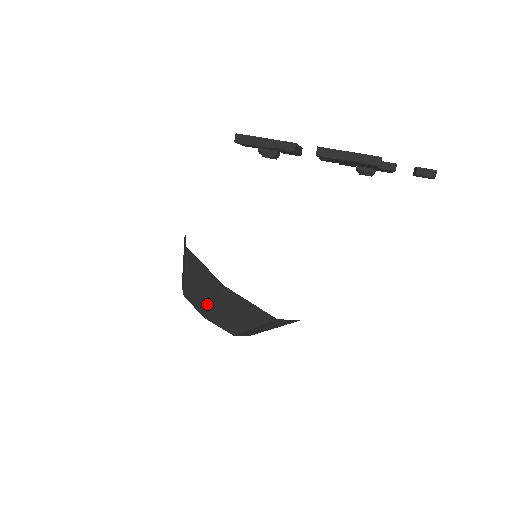
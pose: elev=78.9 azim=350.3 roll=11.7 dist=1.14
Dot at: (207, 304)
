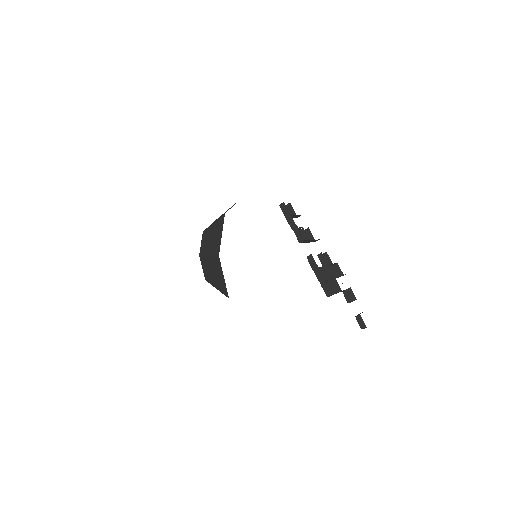
Dot at: (206, 252)
